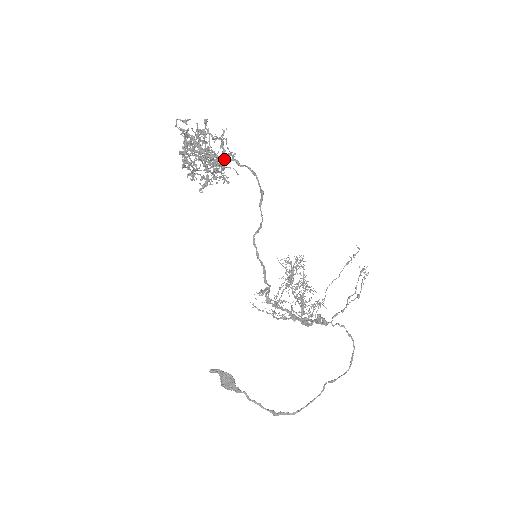
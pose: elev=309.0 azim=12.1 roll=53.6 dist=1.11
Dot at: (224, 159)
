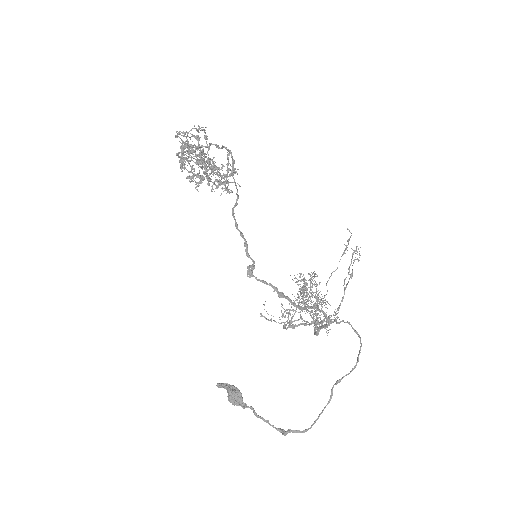
Dot at: (229, 176)
